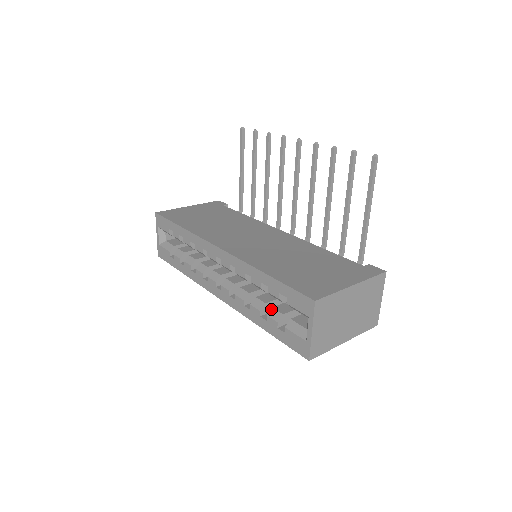
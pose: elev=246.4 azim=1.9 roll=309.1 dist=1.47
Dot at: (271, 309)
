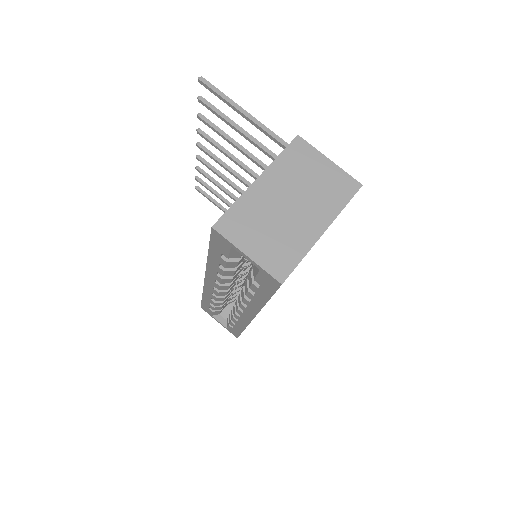
Dot at: (248, 279)
